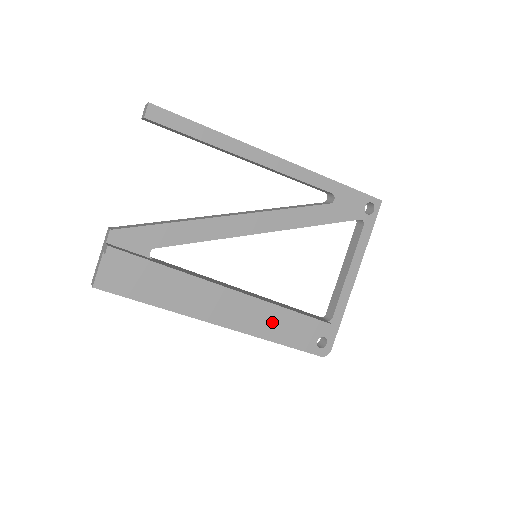
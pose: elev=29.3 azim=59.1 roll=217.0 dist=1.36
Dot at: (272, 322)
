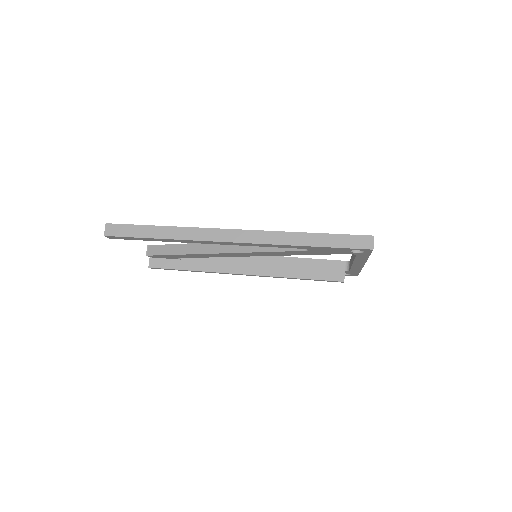
Dot at: occluded
